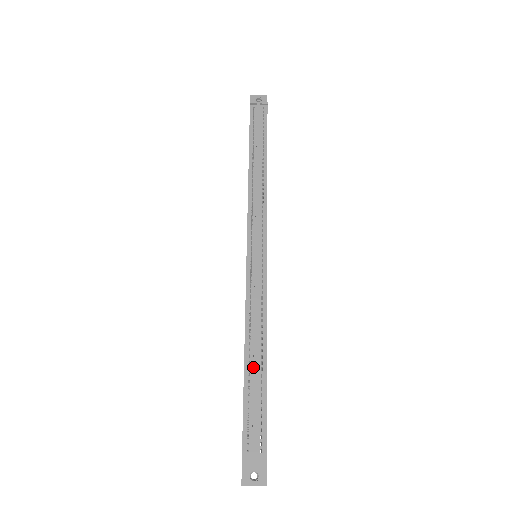
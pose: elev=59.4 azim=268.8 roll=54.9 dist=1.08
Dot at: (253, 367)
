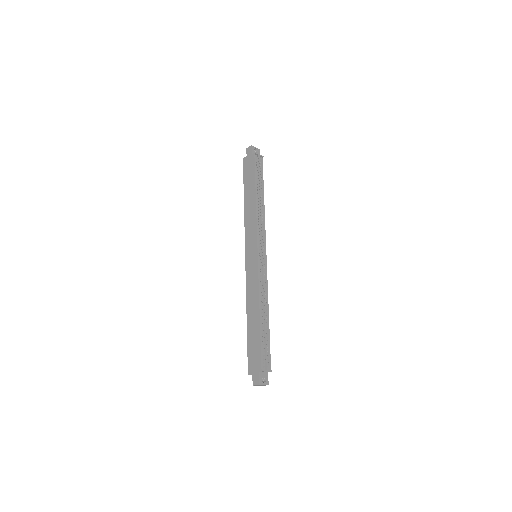
Dot at: (265, 322)
